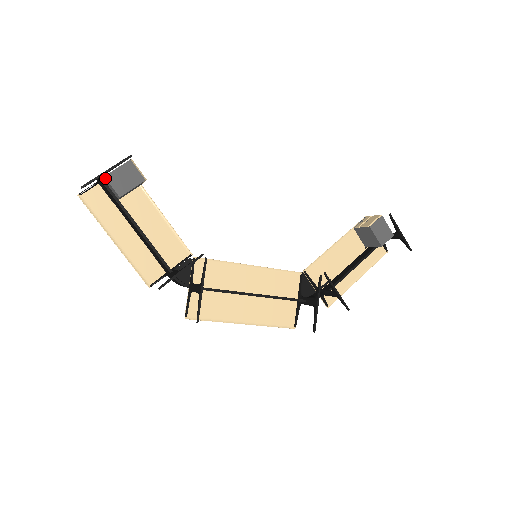
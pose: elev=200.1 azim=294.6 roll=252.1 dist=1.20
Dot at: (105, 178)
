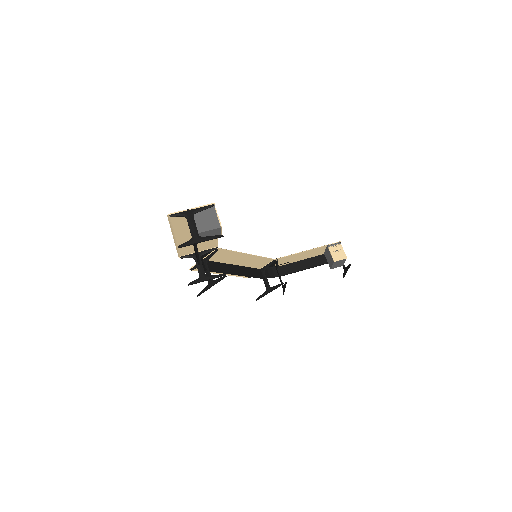
Dot at: (196, 234)
